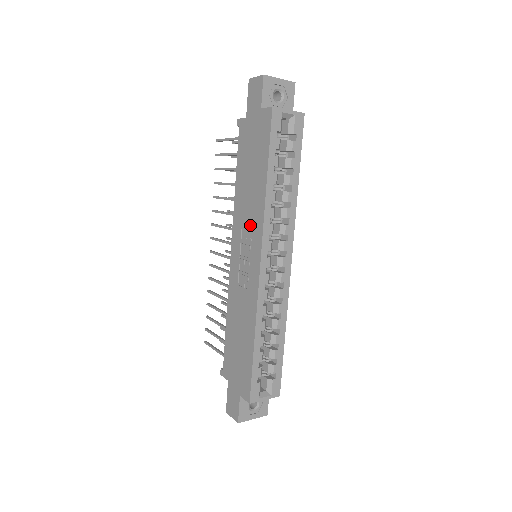
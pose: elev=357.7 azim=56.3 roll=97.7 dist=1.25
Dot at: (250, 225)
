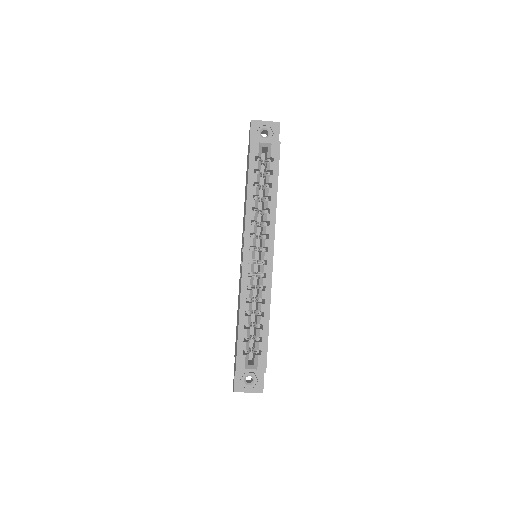
Dot at: occluded
